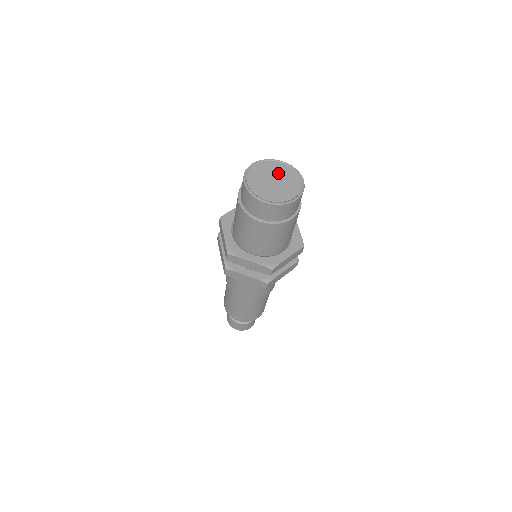
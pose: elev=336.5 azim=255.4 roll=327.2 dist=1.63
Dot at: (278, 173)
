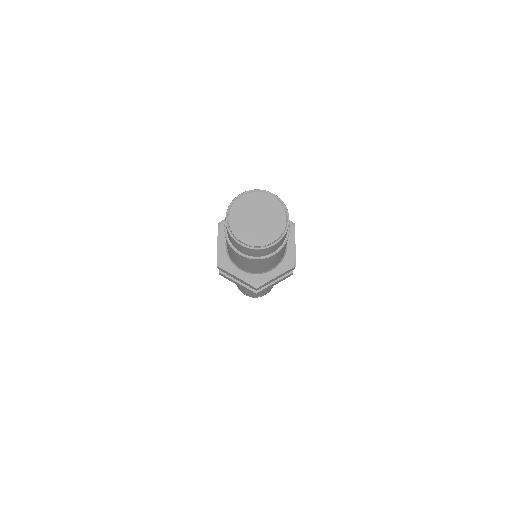
Dot at: (264, 209)
